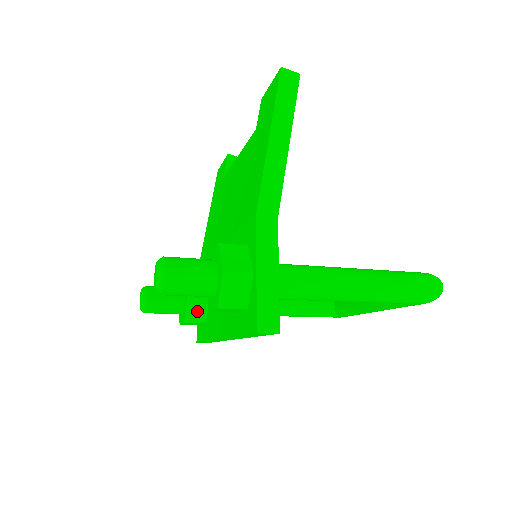
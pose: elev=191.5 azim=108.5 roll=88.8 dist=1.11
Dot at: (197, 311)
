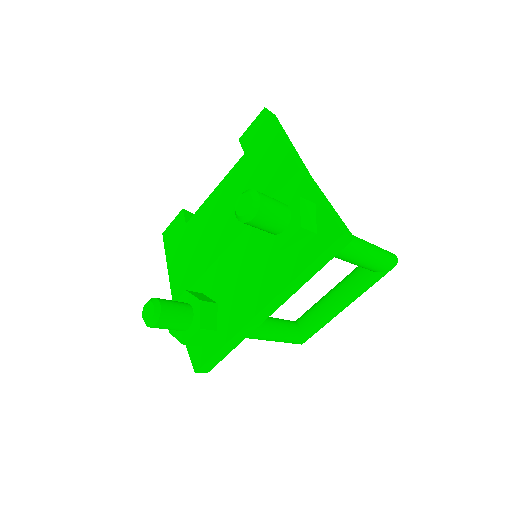
Dot at: (209, 317)
